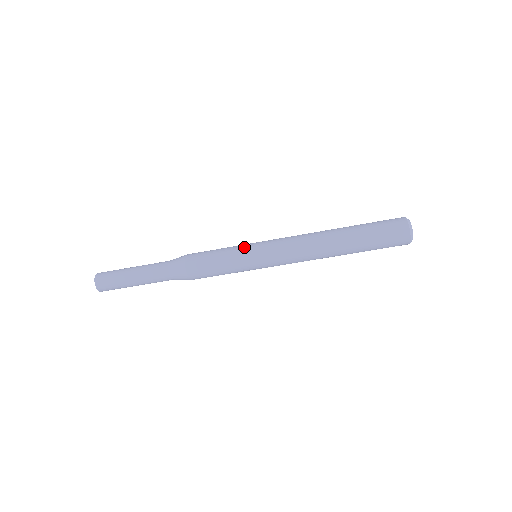
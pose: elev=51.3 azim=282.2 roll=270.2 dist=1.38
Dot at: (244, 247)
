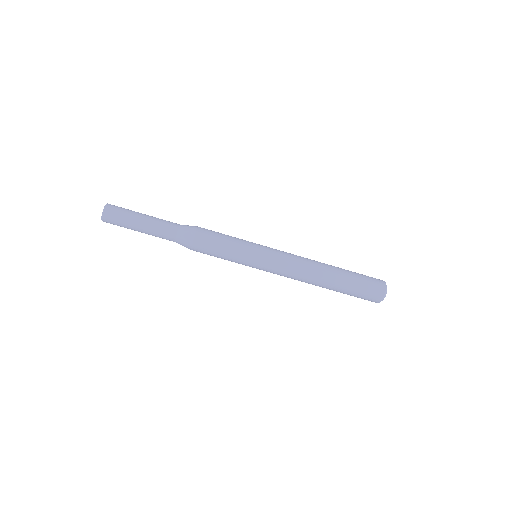
Dot at: (252, 242)
